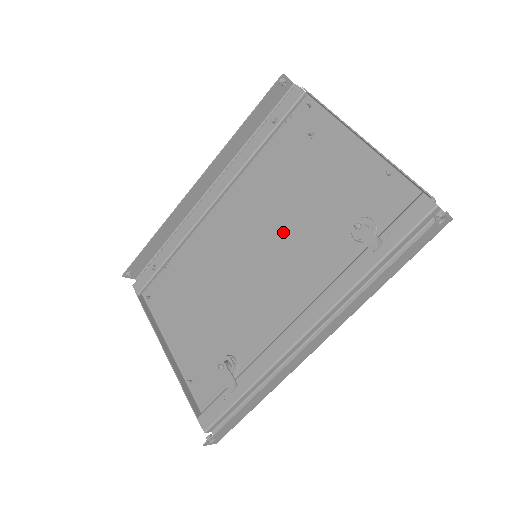
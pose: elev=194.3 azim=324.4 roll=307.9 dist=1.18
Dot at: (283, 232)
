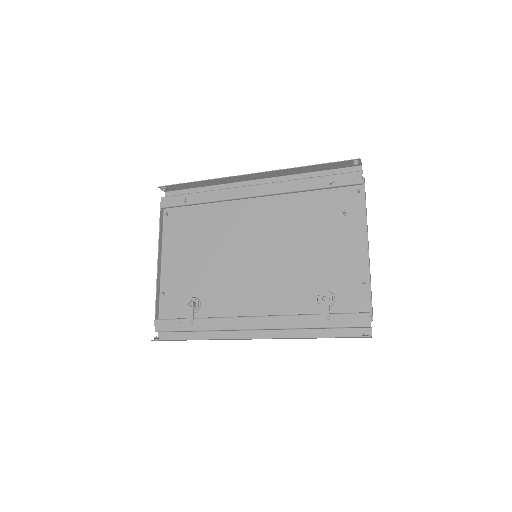
Dot at: (282, 256)
